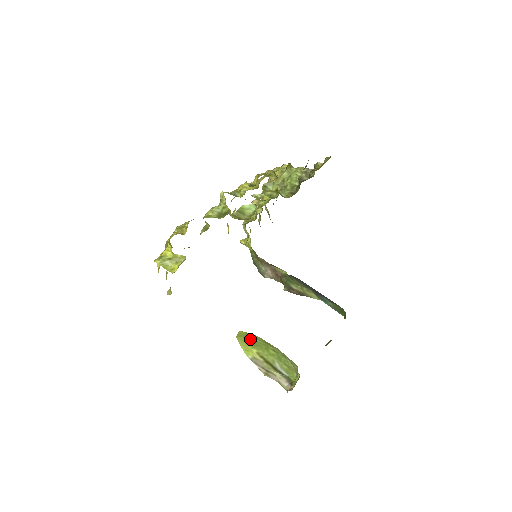
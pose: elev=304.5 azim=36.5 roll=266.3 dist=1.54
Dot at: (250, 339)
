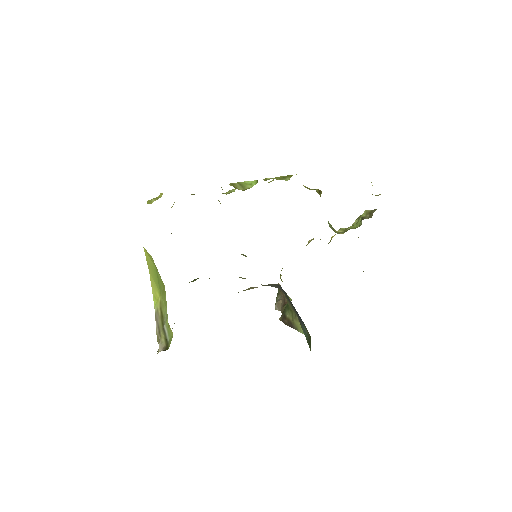
Dot at: (156, 275)
